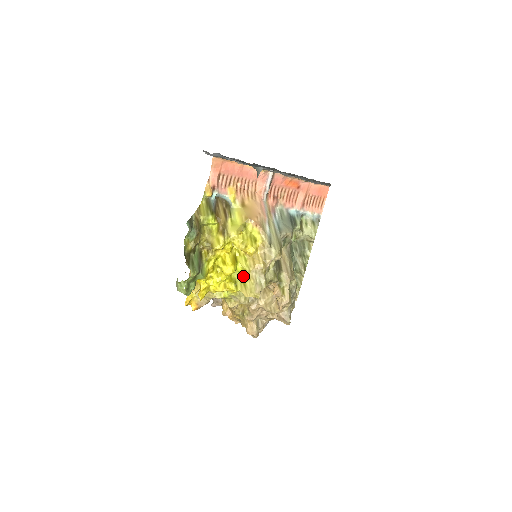
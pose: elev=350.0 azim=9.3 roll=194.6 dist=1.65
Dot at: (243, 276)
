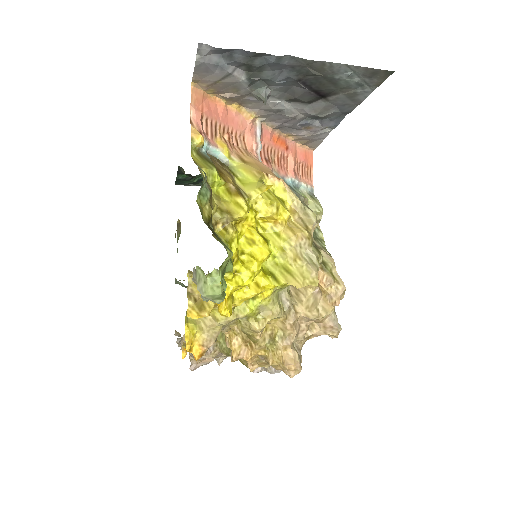
Dot at: (281, 260)
